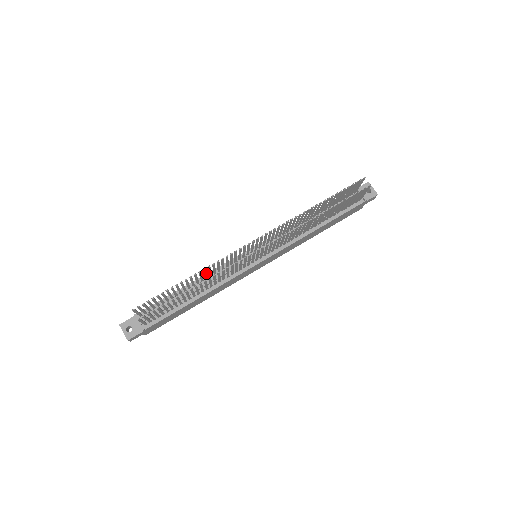
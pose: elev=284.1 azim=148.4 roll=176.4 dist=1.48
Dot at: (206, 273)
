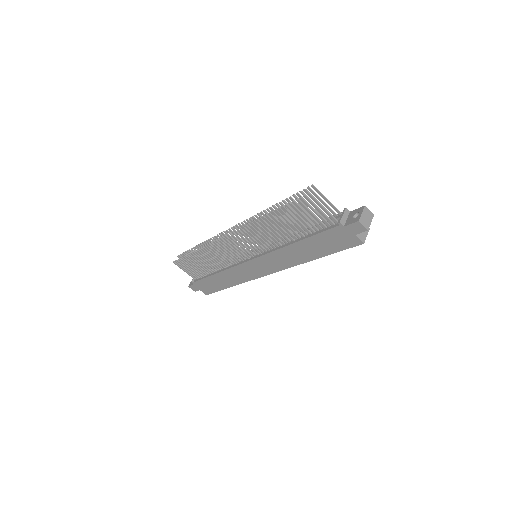
Dot at: (216, 251)
